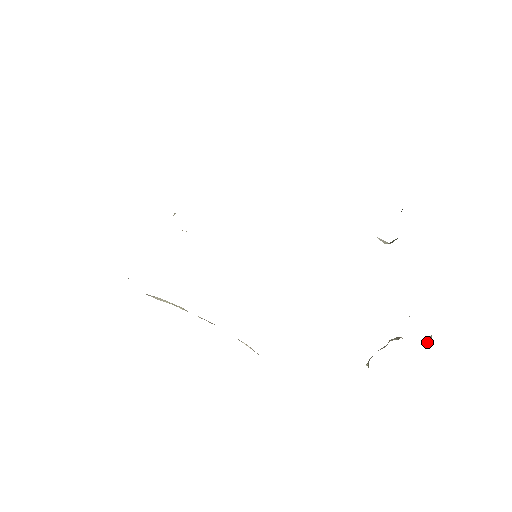
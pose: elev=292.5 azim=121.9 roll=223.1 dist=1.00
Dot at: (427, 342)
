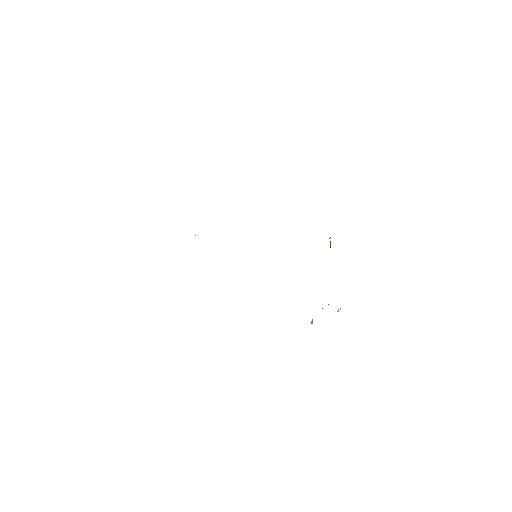
Dot at: occluded
